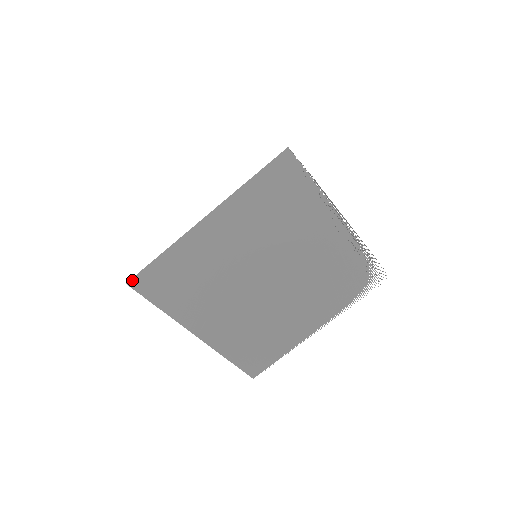
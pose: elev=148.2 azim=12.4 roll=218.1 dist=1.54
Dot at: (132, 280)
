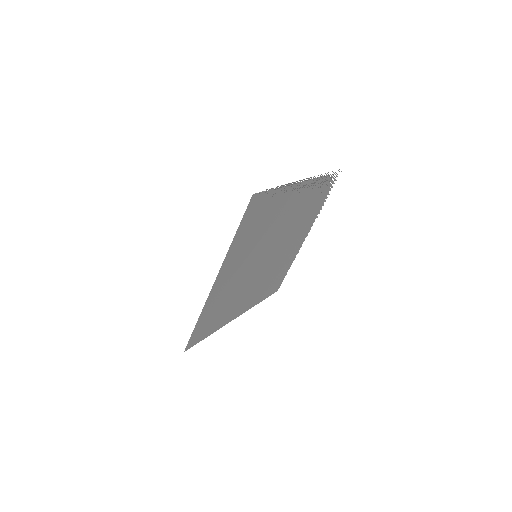
Dot at: (186, 347)
